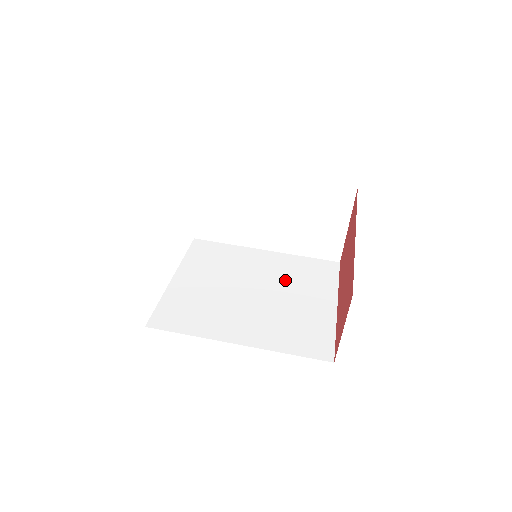
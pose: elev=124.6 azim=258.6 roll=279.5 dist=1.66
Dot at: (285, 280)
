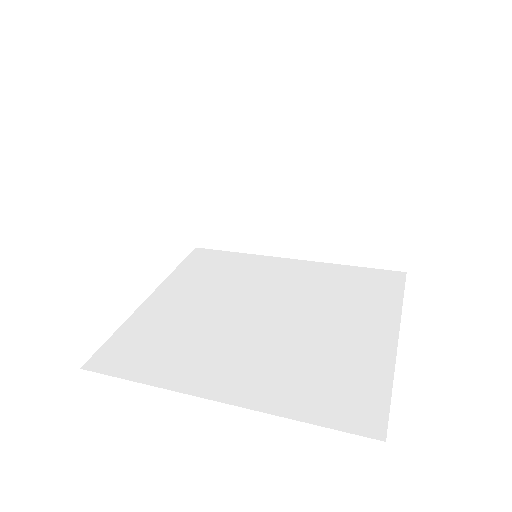
Dot at: (315, 299)
